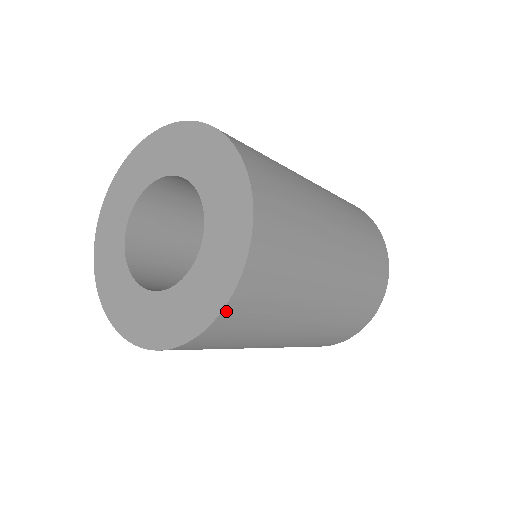
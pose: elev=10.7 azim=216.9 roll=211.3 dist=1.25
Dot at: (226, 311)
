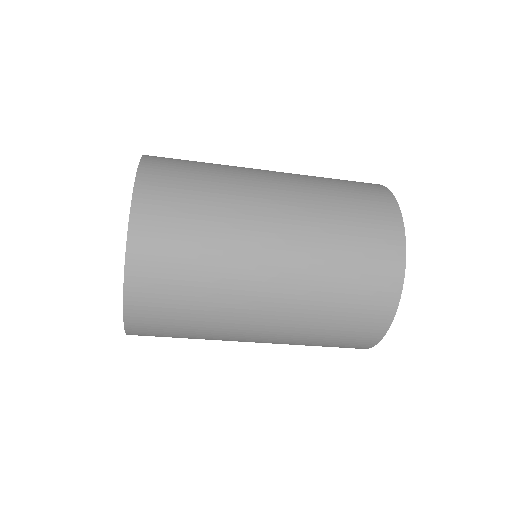
Dot at: (129, 275)
